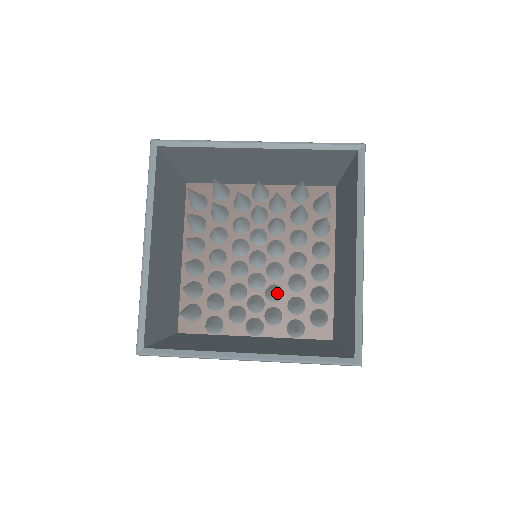
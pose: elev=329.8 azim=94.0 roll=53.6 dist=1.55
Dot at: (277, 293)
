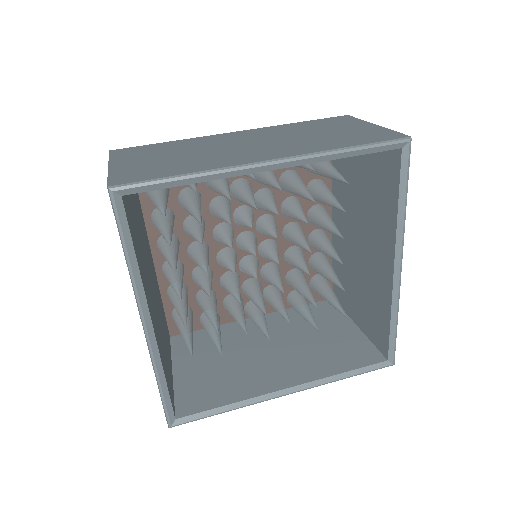
Dot at: (282, 284)
